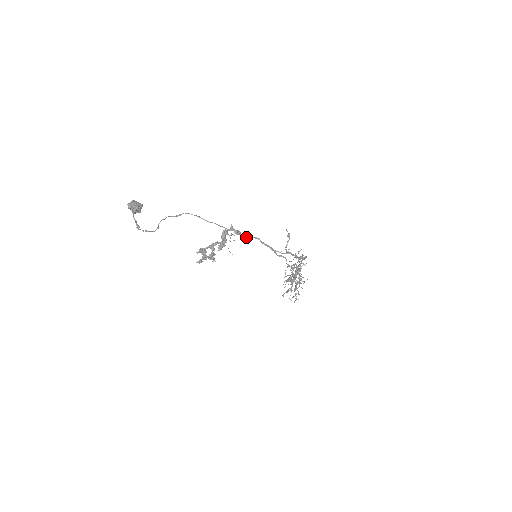
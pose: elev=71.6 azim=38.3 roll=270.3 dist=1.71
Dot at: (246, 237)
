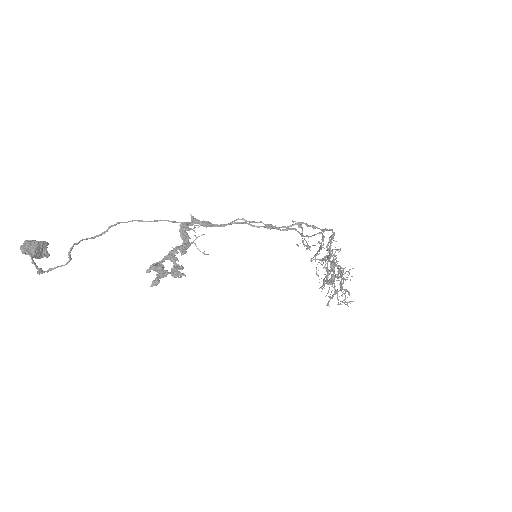
Dot at: (221, 224)
